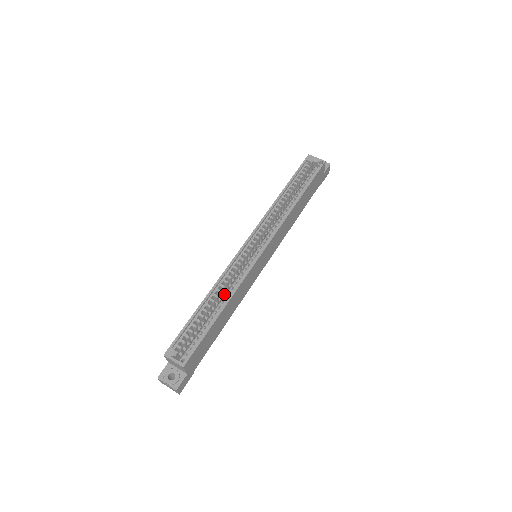
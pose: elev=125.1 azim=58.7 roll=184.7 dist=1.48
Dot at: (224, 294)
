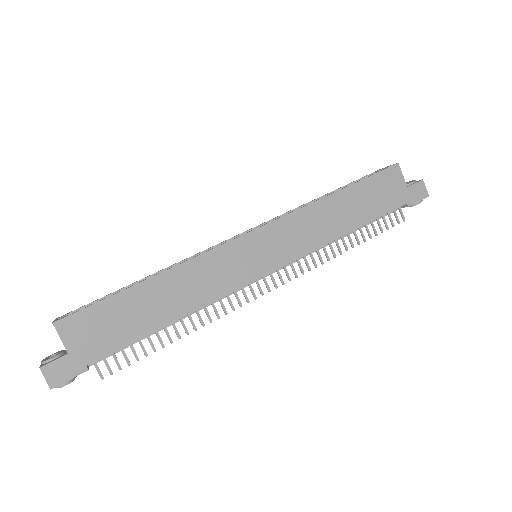
Dot at: occluded
